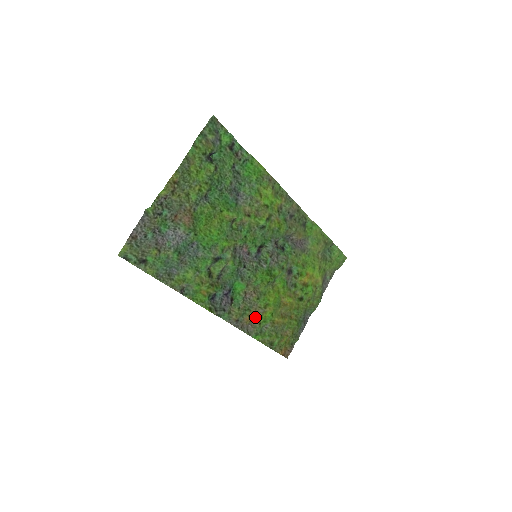
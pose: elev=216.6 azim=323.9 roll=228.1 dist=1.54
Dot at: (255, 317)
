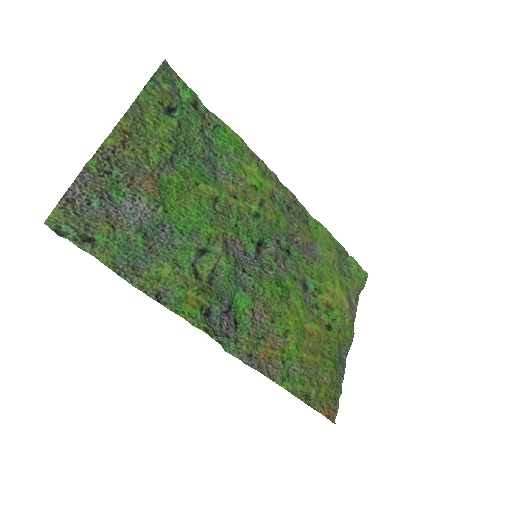
Dot at: (274, 350)
